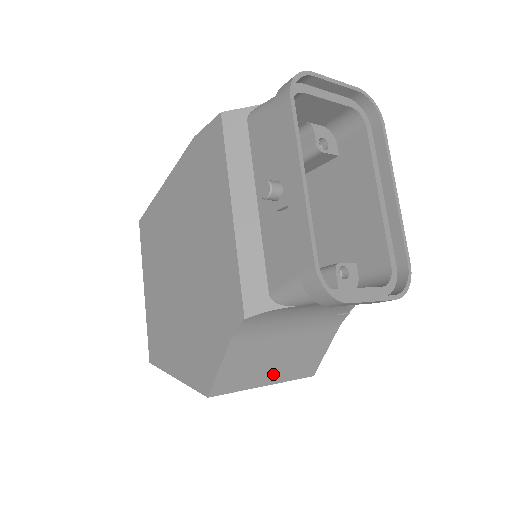
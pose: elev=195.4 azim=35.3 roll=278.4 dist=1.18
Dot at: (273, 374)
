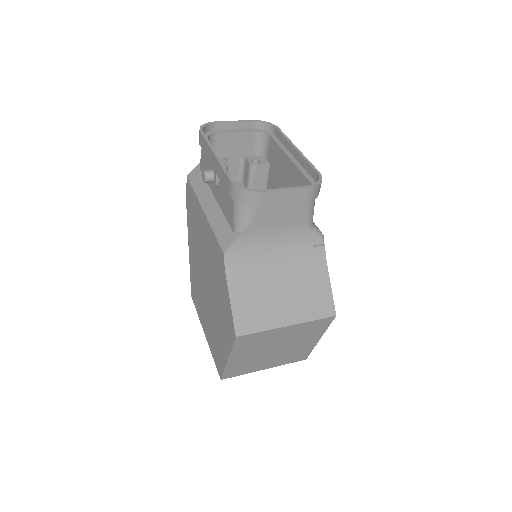
Dot at: (288, 313)
